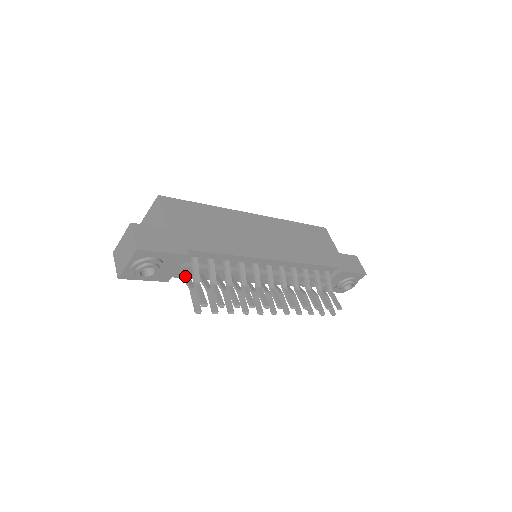
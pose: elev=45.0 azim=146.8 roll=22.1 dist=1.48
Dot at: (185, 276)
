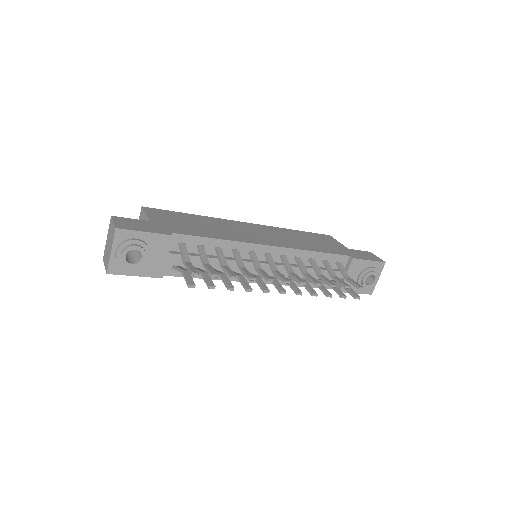
Dot at: (177, 267)
